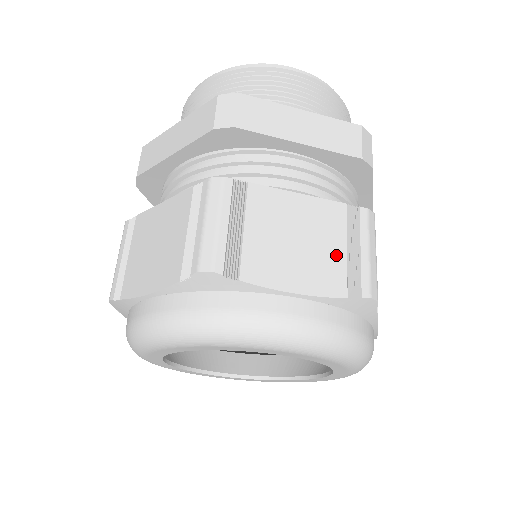
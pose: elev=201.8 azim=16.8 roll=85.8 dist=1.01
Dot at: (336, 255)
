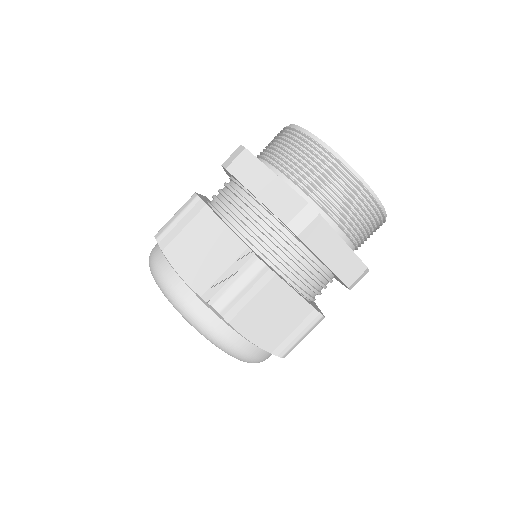
Dot at: (215, 271)
